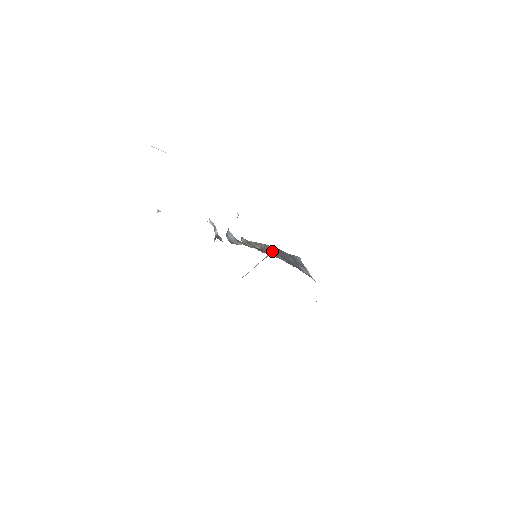
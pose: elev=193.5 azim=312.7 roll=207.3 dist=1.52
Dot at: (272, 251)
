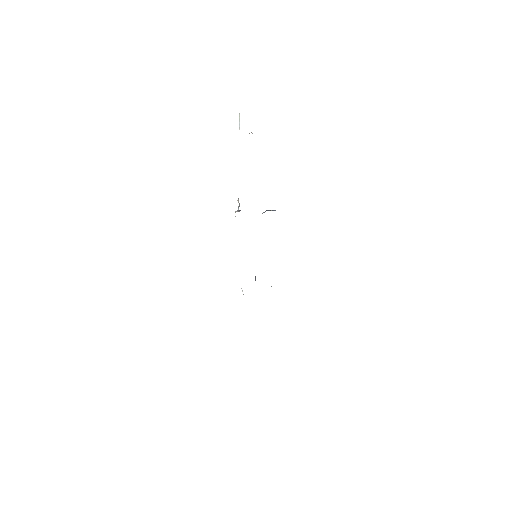
Dot at: occluded
